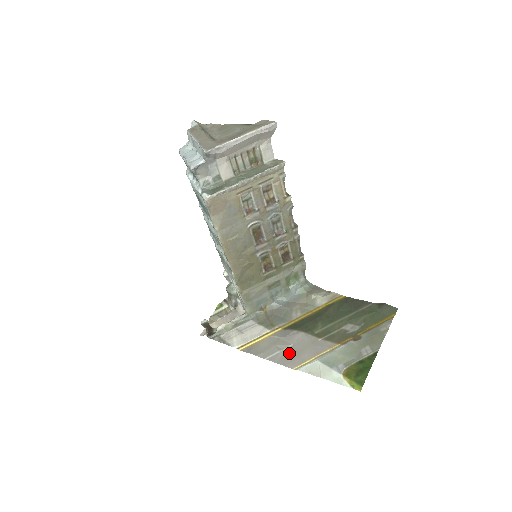
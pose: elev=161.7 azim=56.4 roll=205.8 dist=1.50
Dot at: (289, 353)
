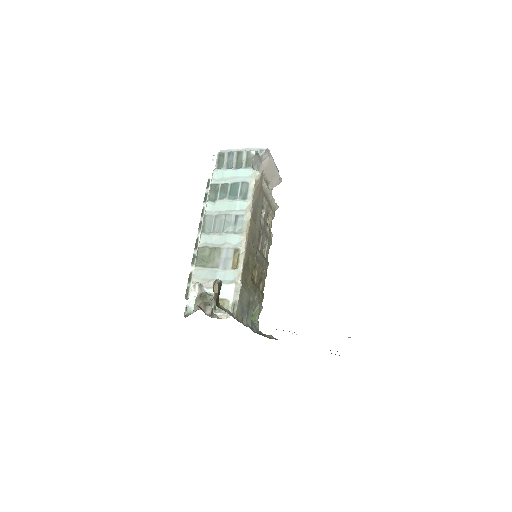
Dot at: occluded
